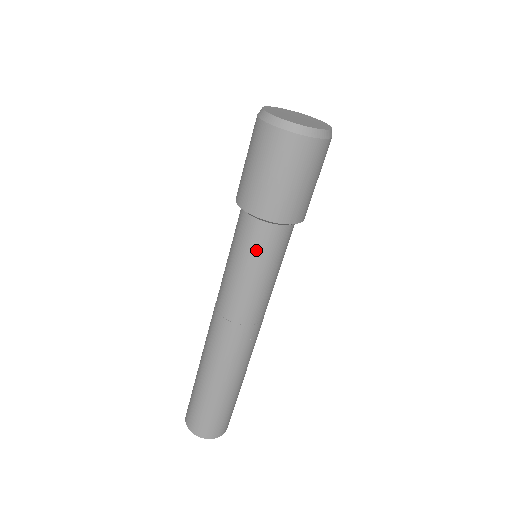
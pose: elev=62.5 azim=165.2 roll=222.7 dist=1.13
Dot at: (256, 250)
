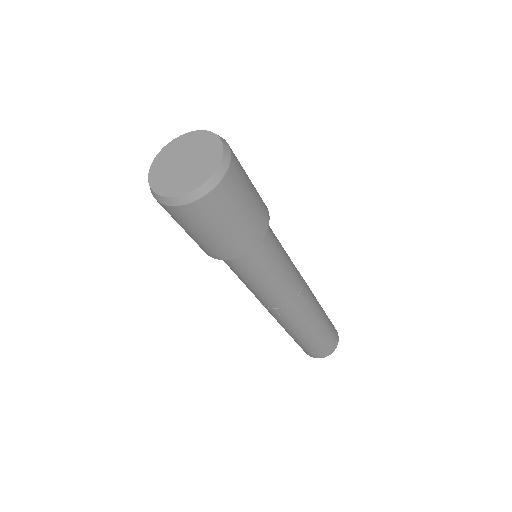
Dot at: occluded
